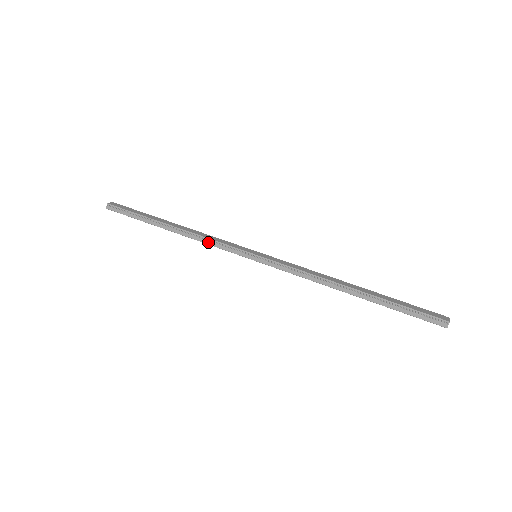
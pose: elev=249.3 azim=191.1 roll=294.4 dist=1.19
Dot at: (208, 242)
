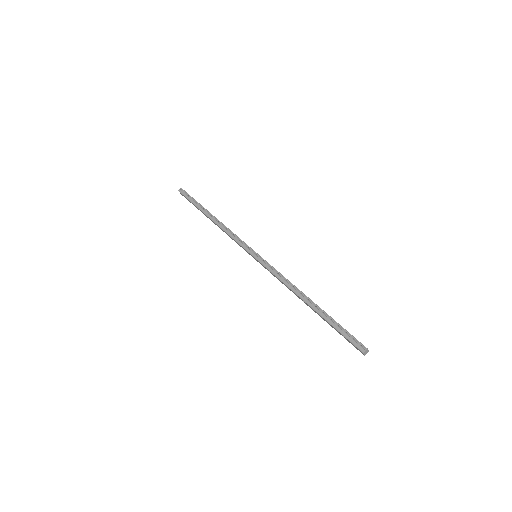
Dot at: (230, 234)
